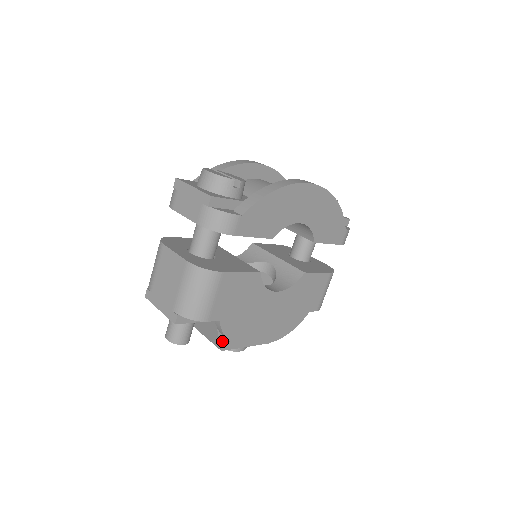
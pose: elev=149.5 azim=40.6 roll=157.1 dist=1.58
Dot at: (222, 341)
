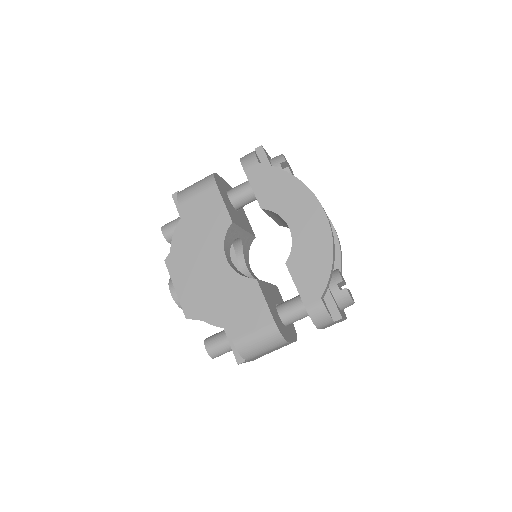
Dot at: occluded
